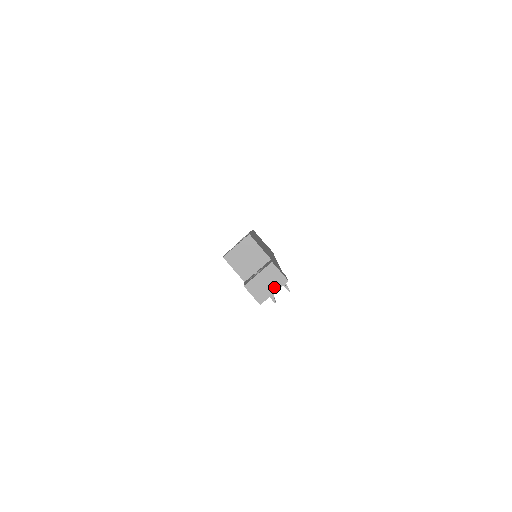
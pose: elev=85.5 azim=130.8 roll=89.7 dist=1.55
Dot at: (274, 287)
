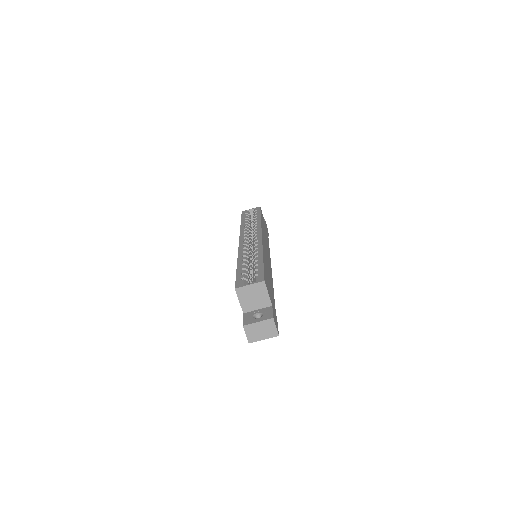
Dot at: (266, 336)
